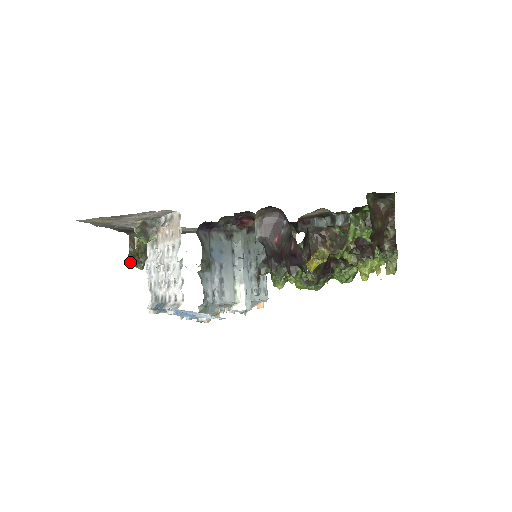
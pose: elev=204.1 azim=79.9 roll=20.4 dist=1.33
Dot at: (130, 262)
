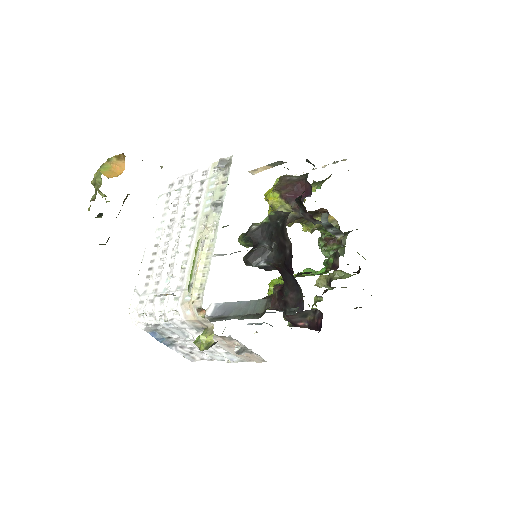
Dot at: (99, 244)
